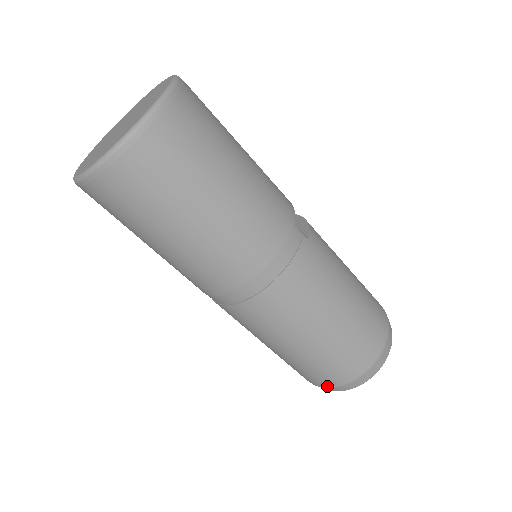
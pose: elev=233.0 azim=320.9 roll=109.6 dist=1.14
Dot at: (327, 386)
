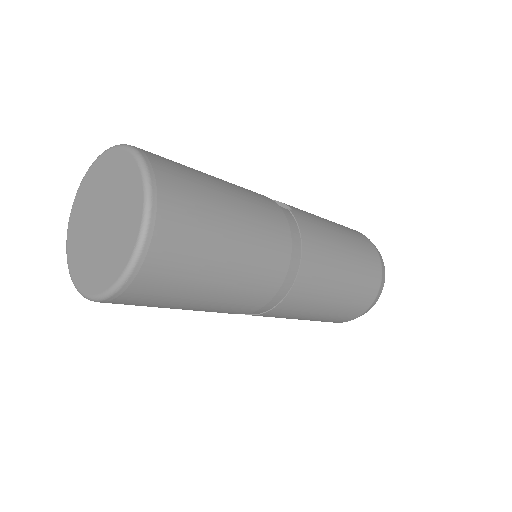
Dot at: (363, 312)
